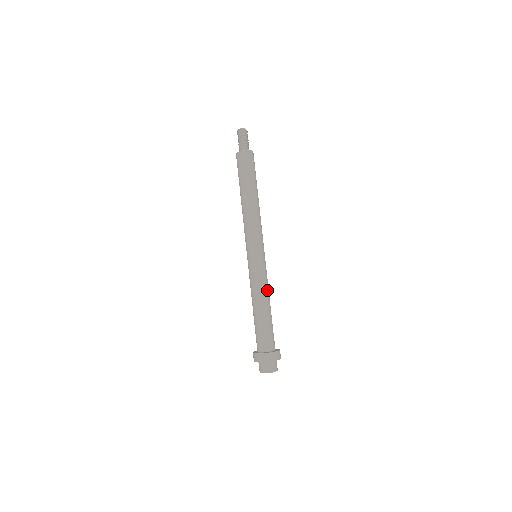
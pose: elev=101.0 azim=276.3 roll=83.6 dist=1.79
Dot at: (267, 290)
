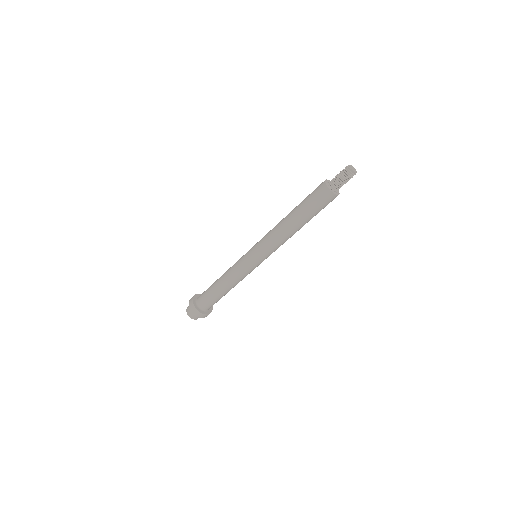
Dot at: (237, 282)
